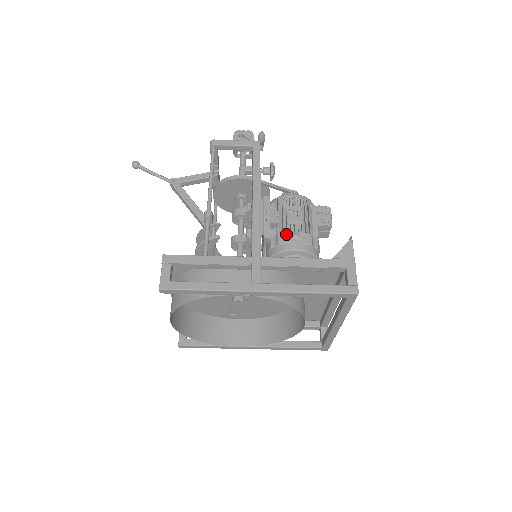
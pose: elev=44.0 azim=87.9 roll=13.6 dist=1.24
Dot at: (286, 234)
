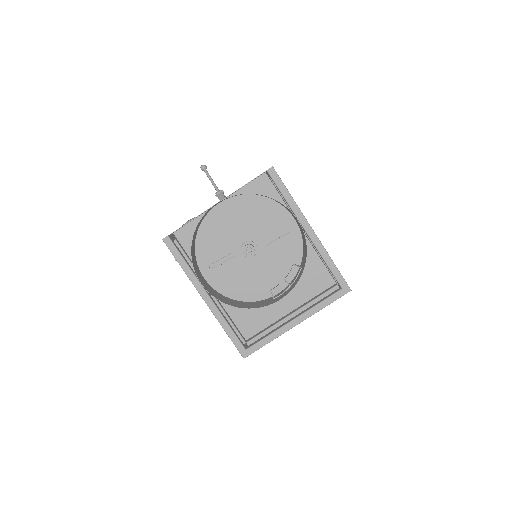
Dot at: occluded
